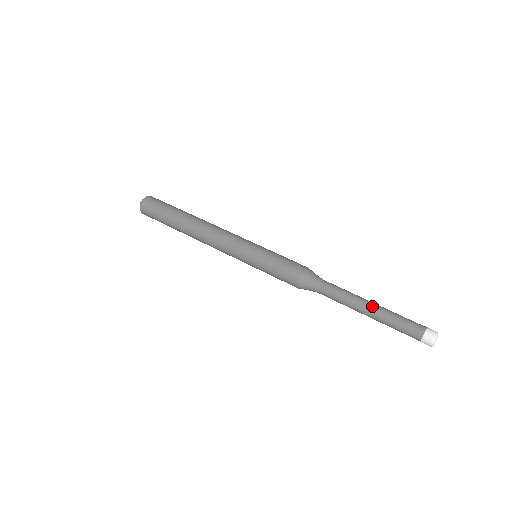
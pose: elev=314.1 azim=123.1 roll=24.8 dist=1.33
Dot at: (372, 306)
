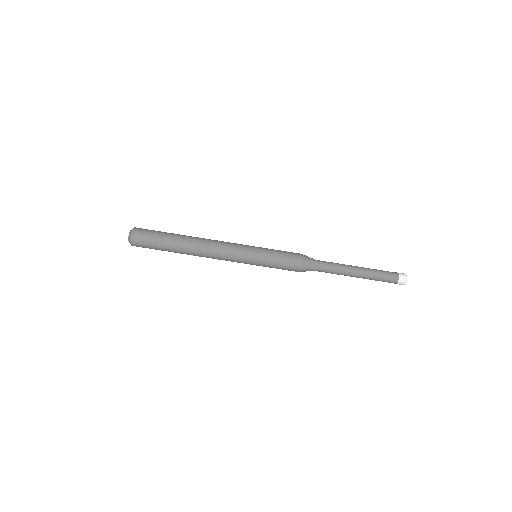
Dot at: (359, 272)
